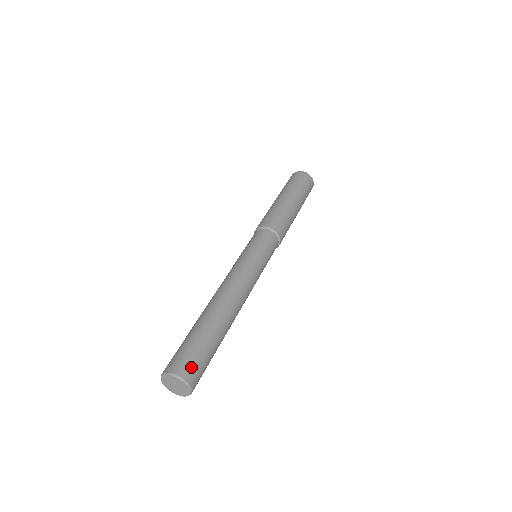
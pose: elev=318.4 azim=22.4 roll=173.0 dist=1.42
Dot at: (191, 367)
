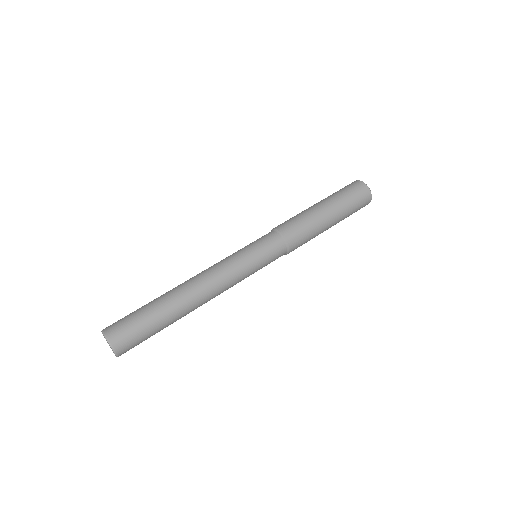
Dot at: (125, 339)
